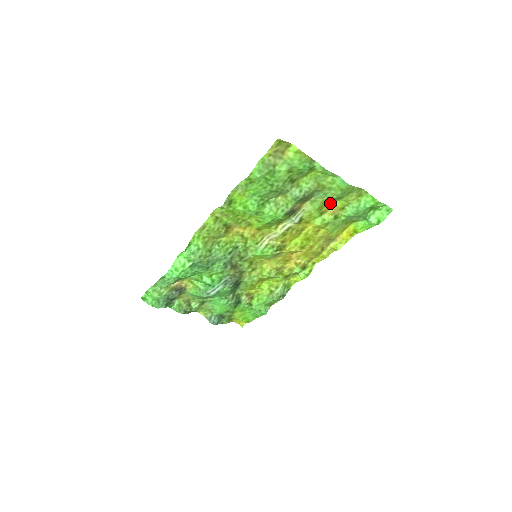
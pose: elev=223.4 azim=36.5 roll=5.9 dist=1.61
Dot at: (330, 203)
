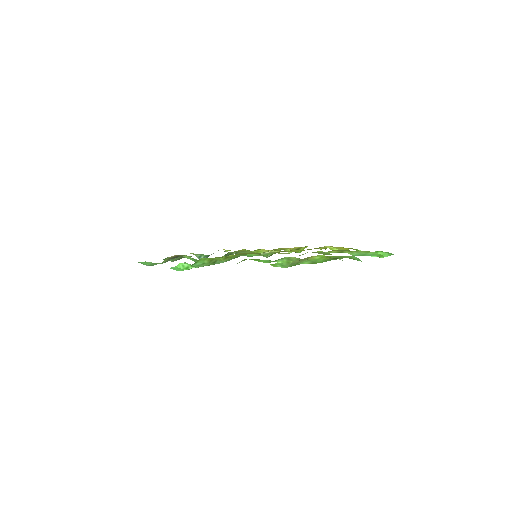
Dot at: occluded
